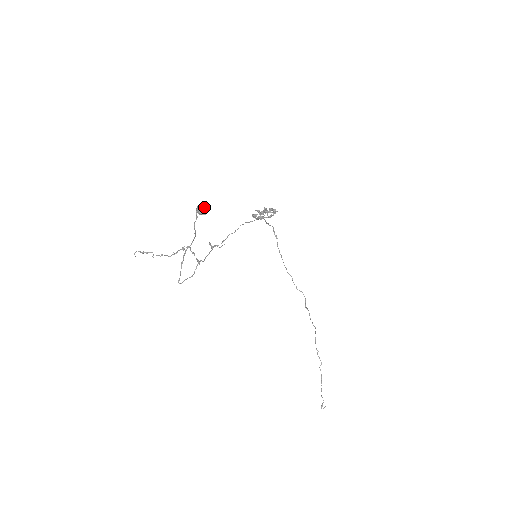
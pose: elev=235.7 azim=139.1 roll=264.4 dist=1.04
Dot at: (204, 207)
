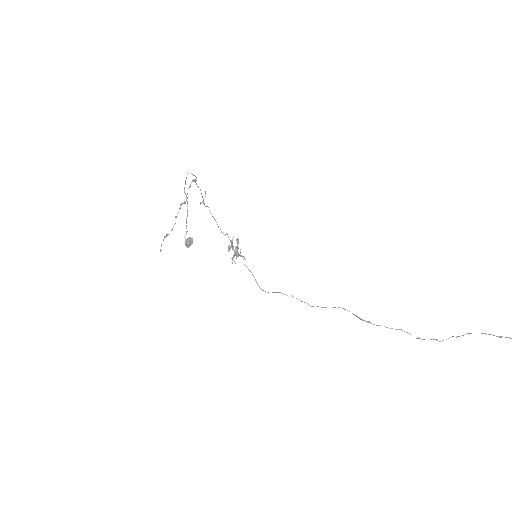
Dot at: (189, 240)
